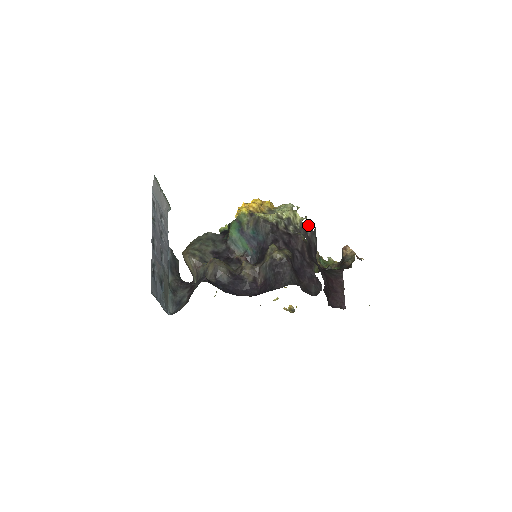
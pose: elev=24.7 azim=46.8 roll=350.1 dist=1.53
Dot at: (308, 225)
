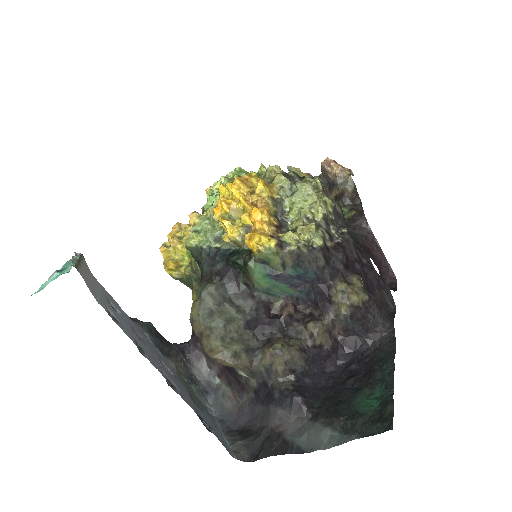
Dot at: (336, 201)
